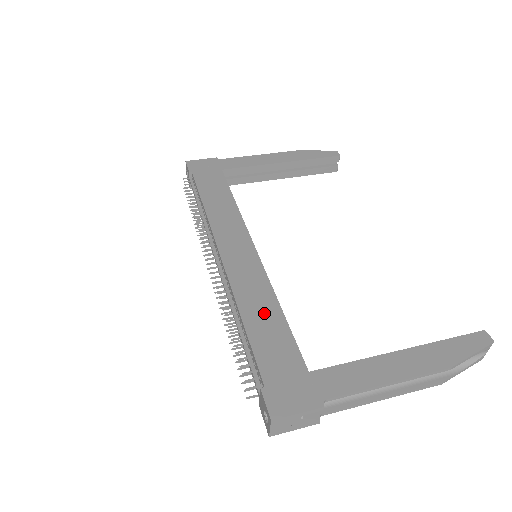
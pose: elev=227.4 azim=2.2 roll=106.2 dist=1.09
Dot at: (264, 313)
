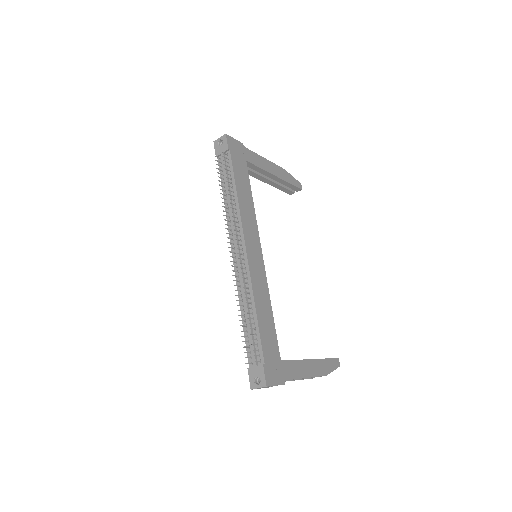
Dot at: (265, 311)
